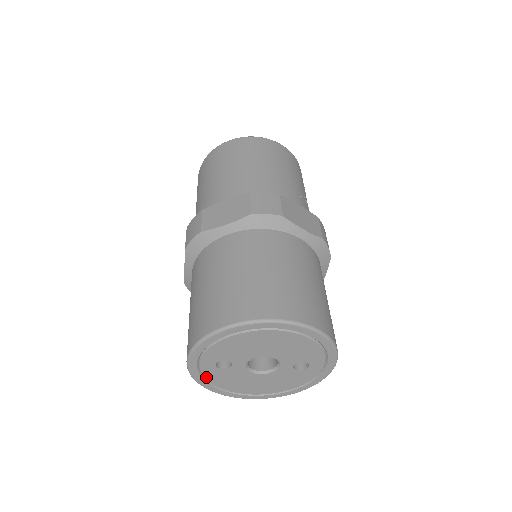
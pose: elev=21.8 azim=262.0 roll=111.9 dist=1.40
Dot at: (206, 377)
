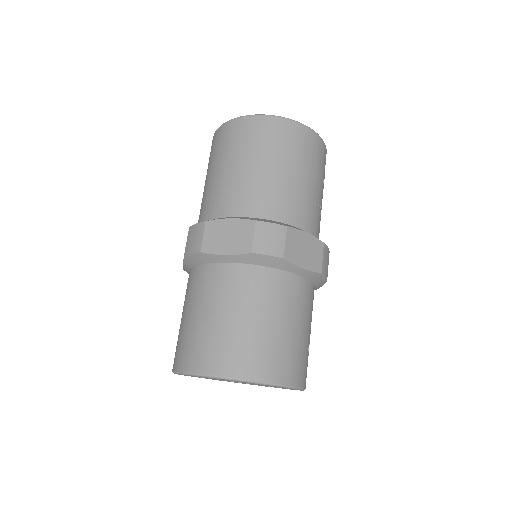
Dot at: occluded
